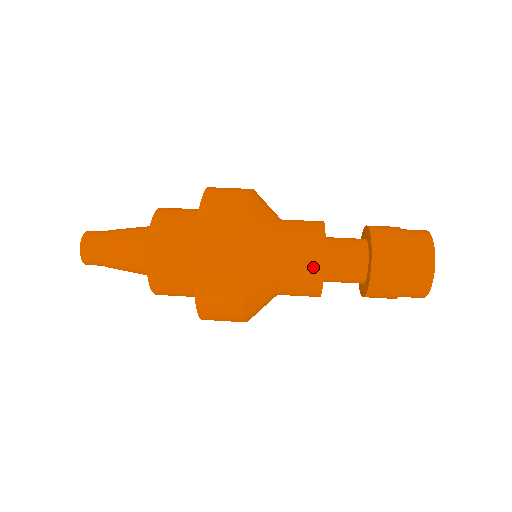
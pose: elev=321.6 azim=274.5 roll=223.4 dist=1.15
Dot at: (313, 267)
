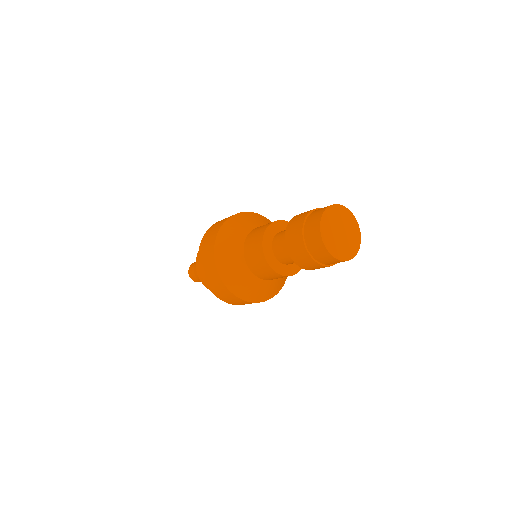
Dot at: occluded
